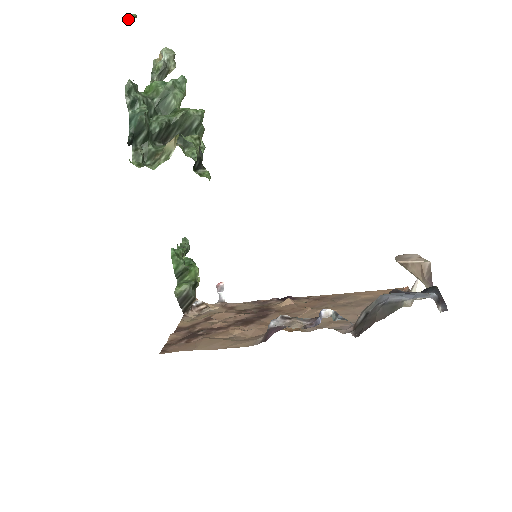
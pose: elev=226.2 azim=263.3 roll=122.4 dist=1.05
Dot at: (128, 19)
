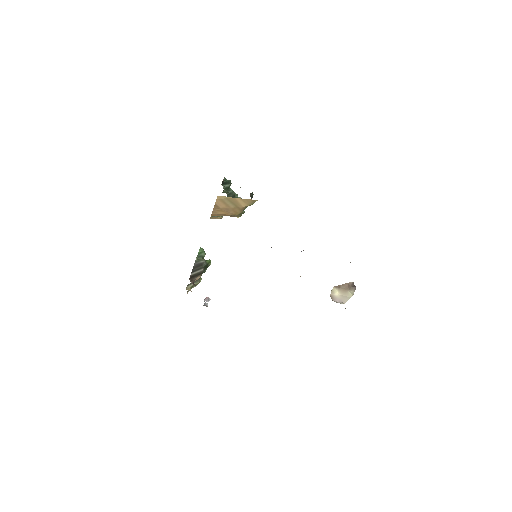
Dot at: occluded
